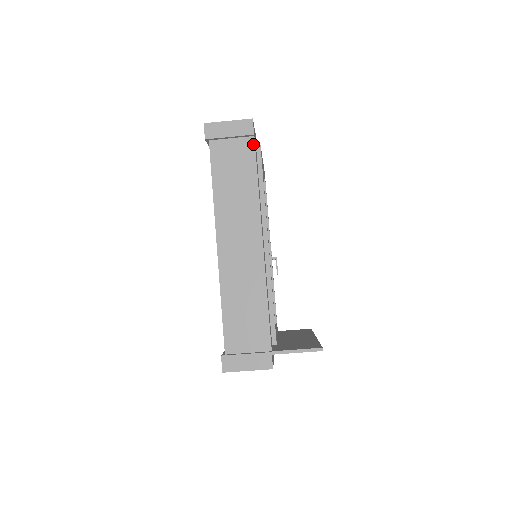
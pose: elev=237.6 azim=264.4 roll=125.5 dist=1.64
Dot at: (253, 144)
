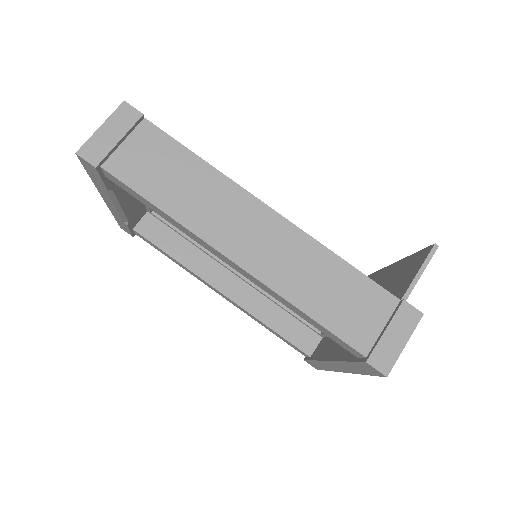
Dot at: (152, 126)
